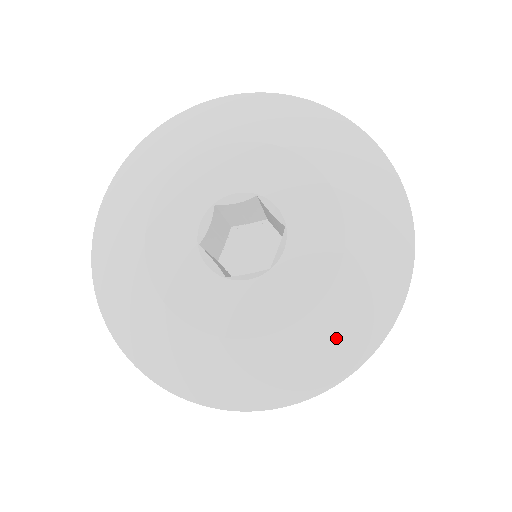
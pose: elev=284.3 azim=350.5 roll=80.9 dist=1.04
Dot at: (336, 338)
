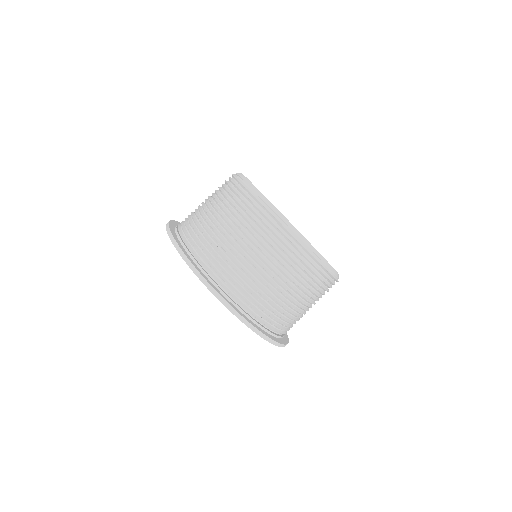
Dot at: occluded
